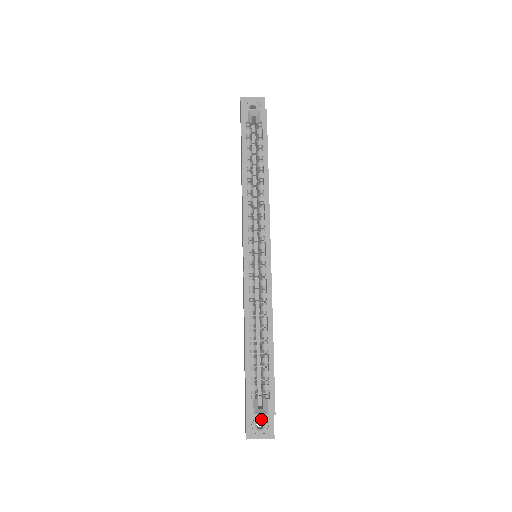
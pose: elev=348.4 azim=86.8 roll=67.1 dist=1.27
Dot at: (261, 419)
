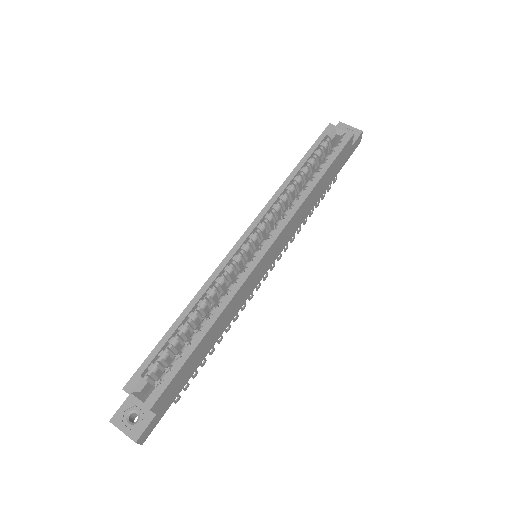
Dot at: (139, 412)
